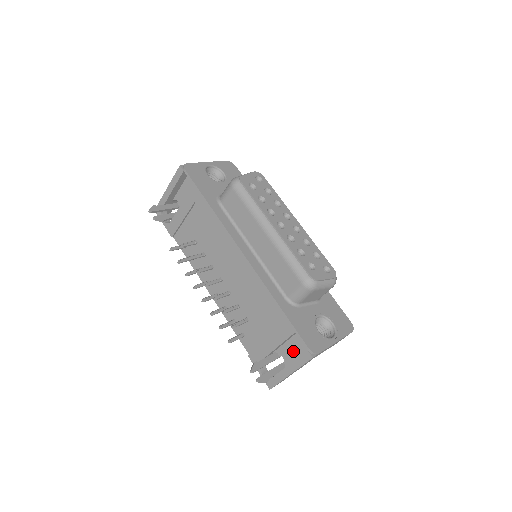
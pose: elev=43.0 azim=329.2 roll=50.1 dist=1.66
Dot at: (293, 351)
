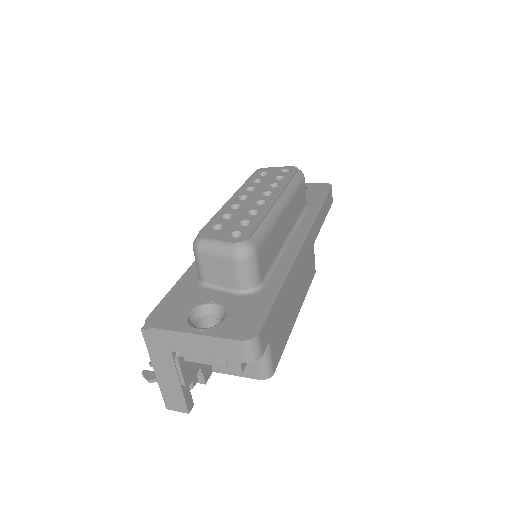
Dot at: occluded
